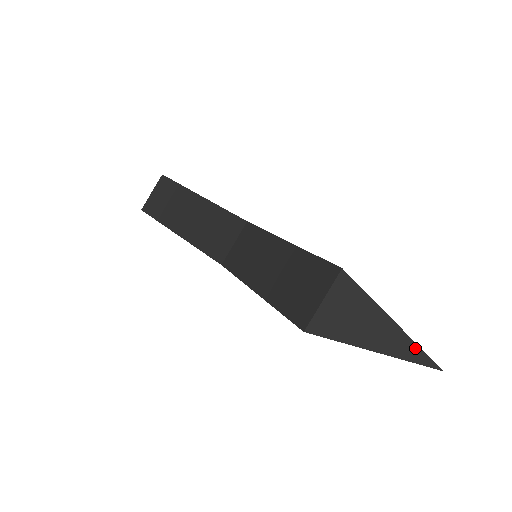
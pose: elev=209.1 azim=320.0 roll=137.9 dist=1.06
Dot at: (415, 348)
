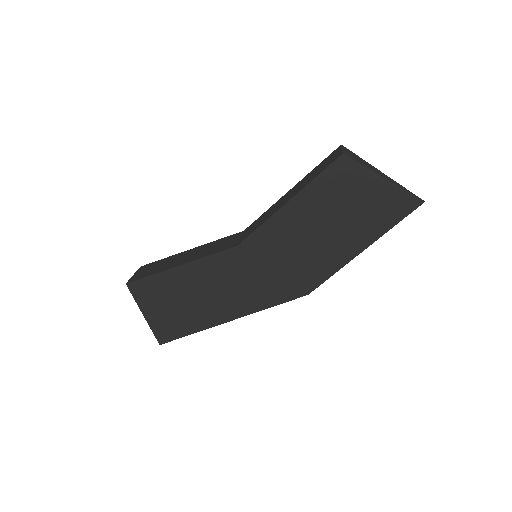
Dot at: (402, 186)
